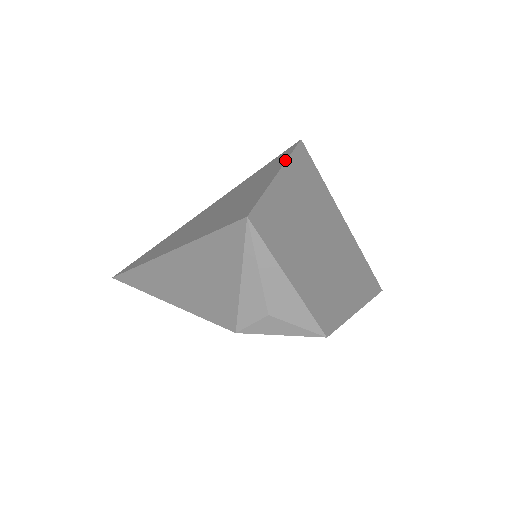
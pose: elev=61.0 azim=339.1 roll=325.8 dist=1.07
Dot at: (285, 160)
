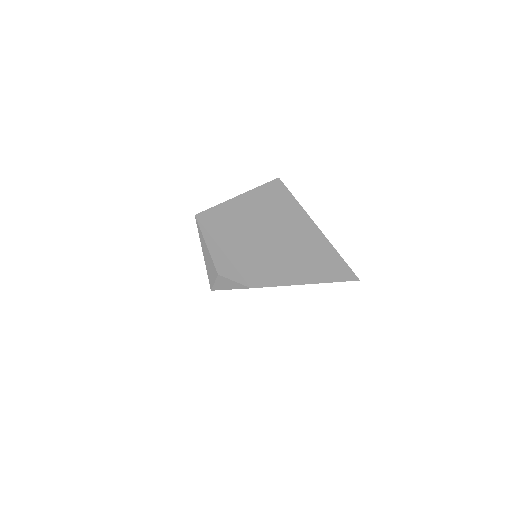
Dot at: (253, 189)
